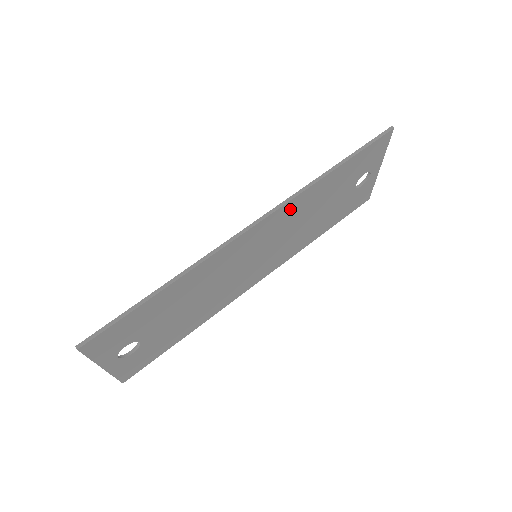
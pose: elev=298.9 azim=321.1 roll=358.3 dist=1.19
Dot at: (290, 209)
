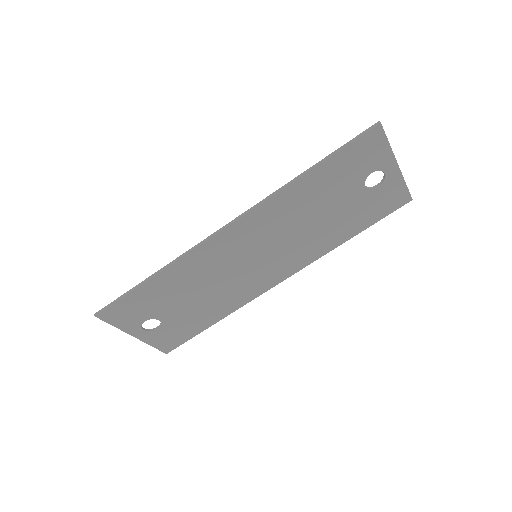
Dot at: (268, 212)
